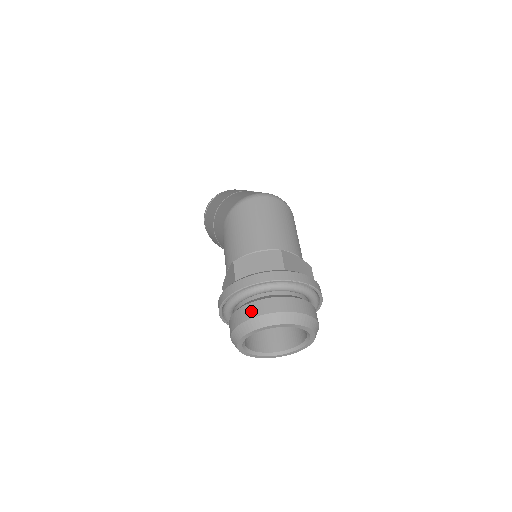
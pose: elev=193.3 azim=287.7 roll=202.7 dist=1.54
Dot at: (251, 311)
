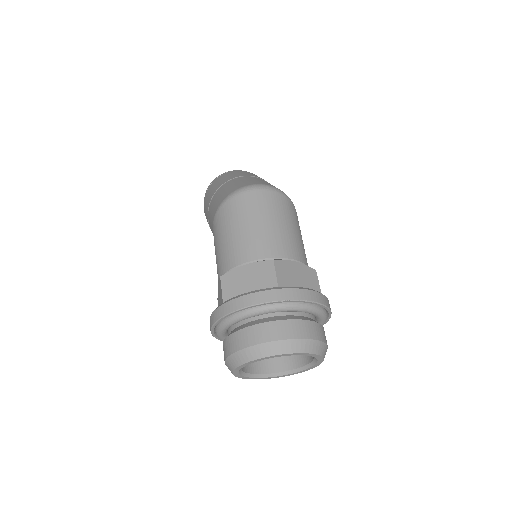
Dot at: (241, 340)
